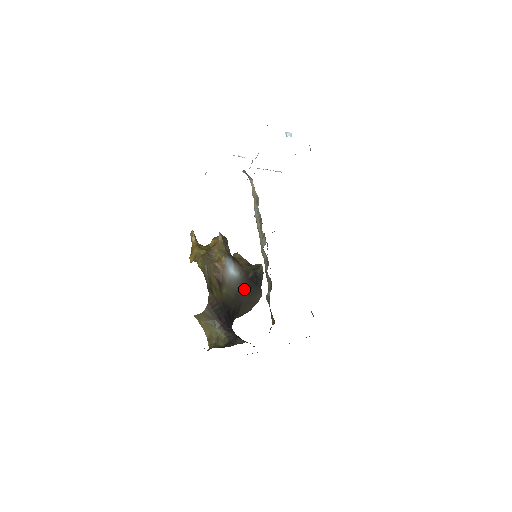
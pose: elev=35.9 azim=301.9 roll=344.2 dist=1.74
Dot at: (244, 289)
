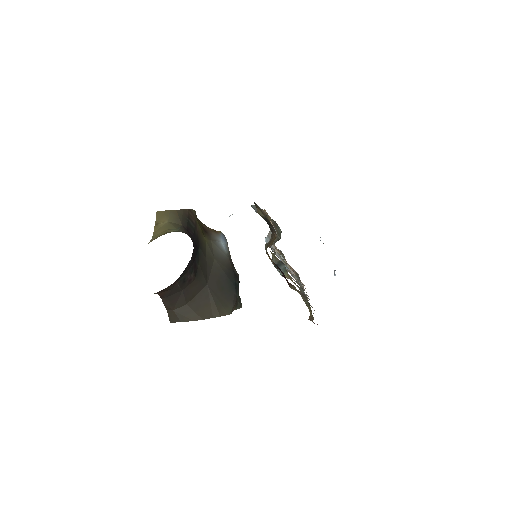
Dot at: (221, 272)
